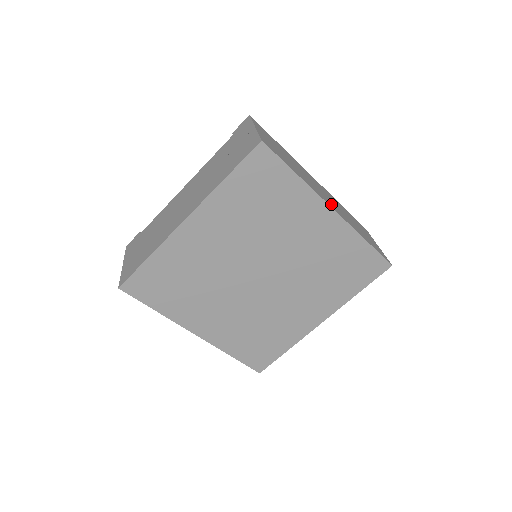
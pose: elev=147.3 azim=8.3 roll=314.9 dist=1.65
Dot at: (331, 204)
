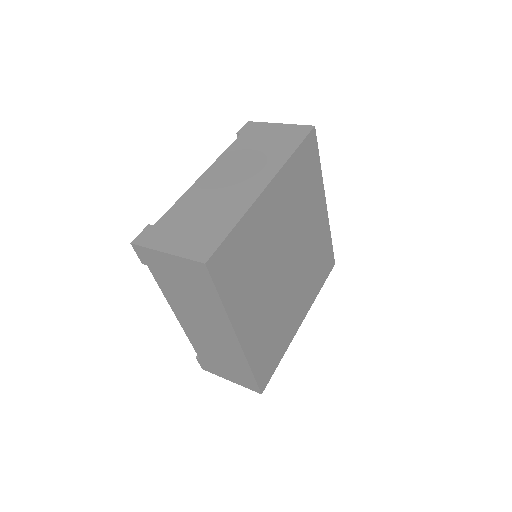
Dot at: occluded
